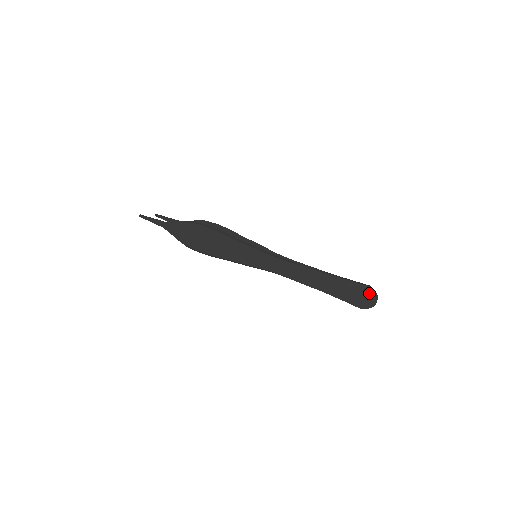
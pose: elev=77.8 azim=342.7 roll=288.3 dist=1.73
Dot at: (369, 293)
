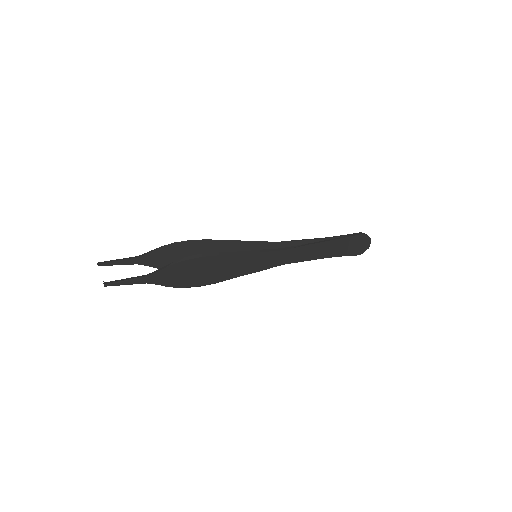
Dot at: (364, 239)
